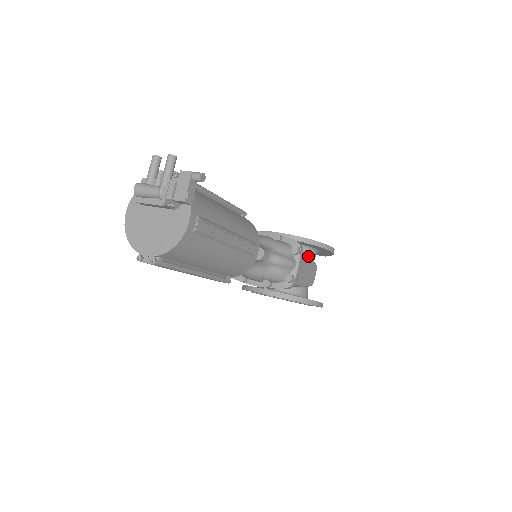
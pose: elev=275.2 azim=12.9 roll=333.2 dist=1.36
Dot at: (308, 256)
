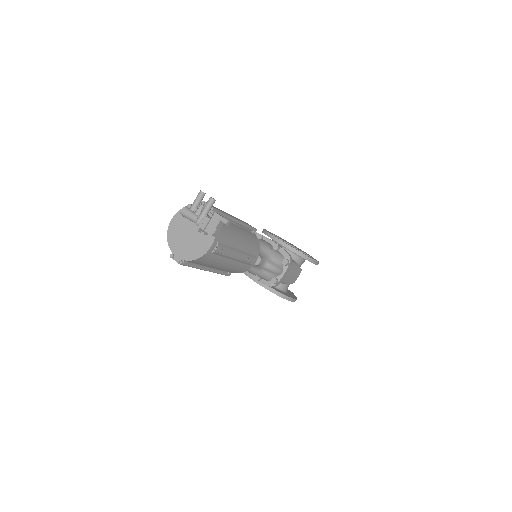
Dot at: (296, 263)
